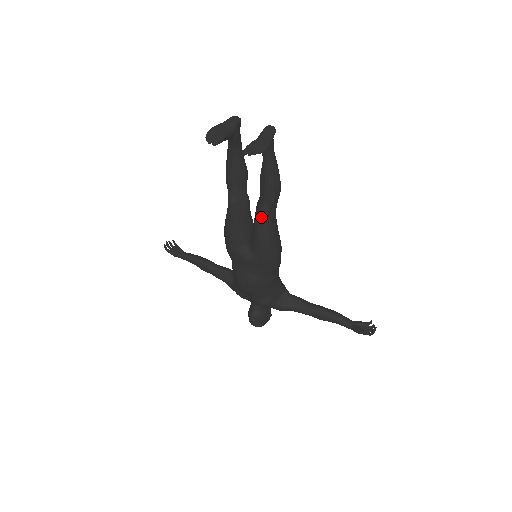
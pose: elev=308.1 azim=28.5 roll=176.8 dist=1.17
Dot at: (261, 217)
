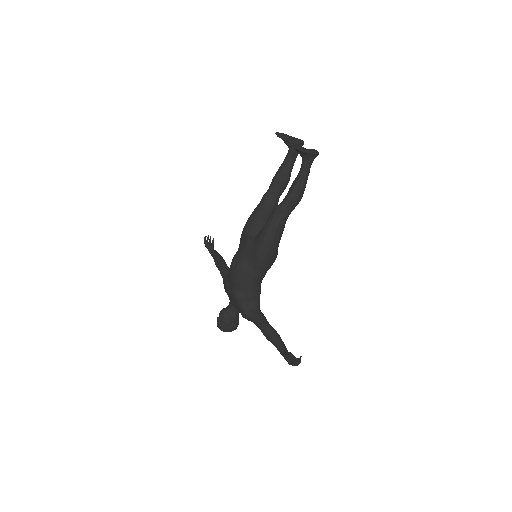
Dot at: (276, 210)
